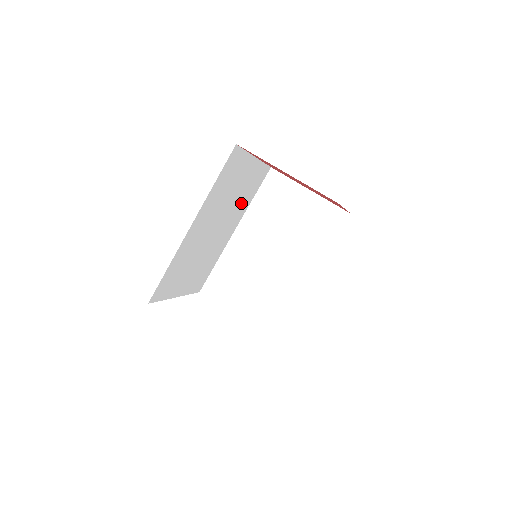
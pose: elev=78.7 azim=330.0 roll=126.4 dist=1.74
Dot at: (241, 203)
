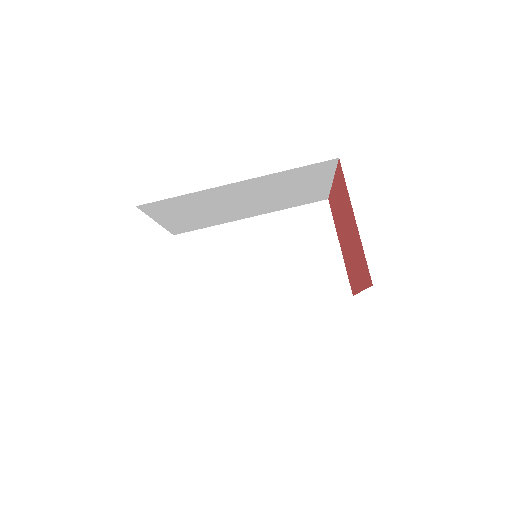
Dot at: (281, 202)
